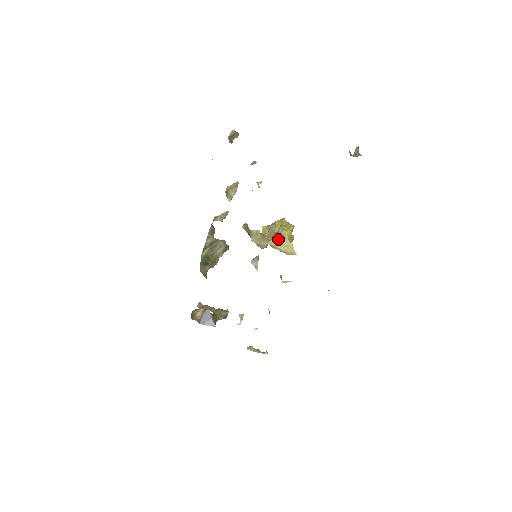
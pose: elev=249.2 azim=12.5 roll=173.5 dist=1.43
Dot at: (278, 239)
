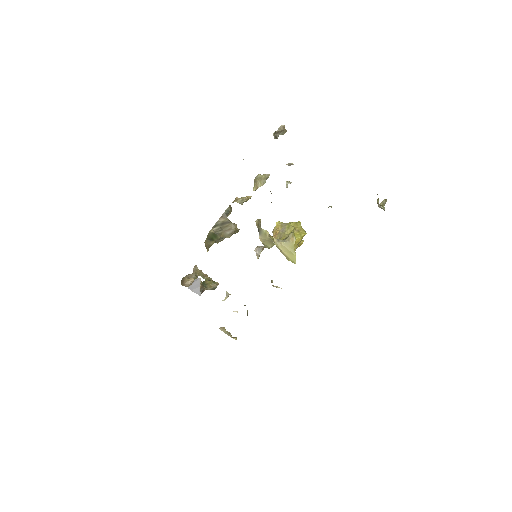
Dot at: (285, 243)
